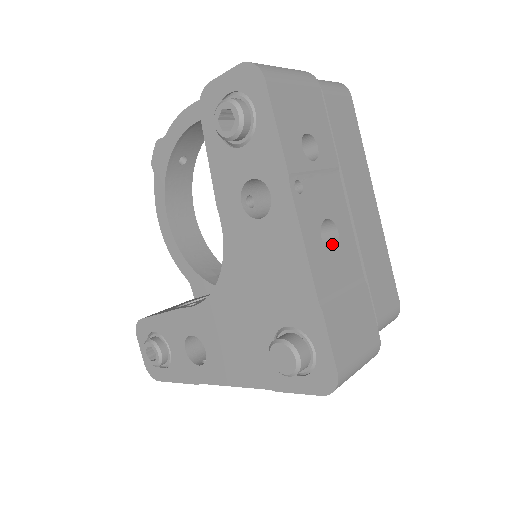
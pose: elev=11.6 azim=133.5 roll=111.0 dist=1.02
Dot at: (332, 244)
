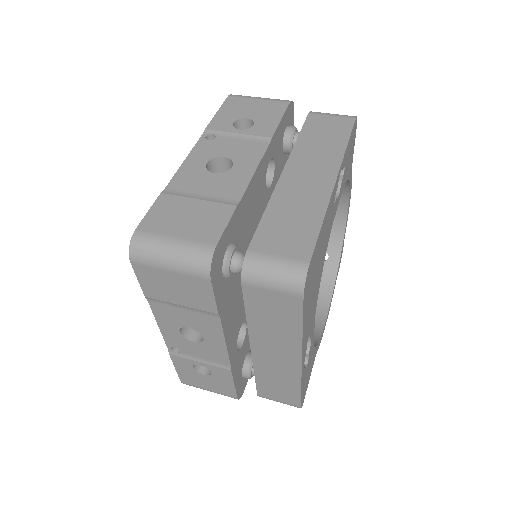
Dot at: occluded
